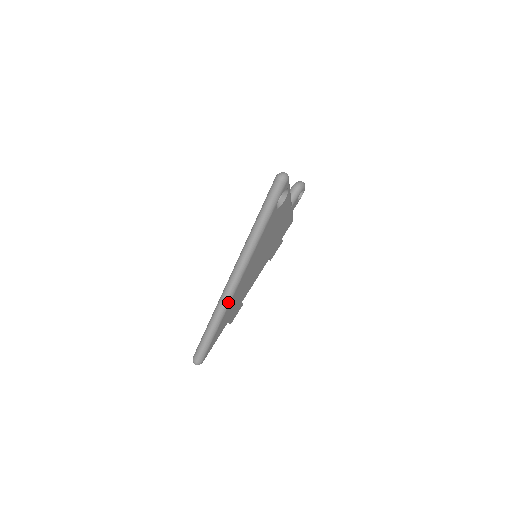
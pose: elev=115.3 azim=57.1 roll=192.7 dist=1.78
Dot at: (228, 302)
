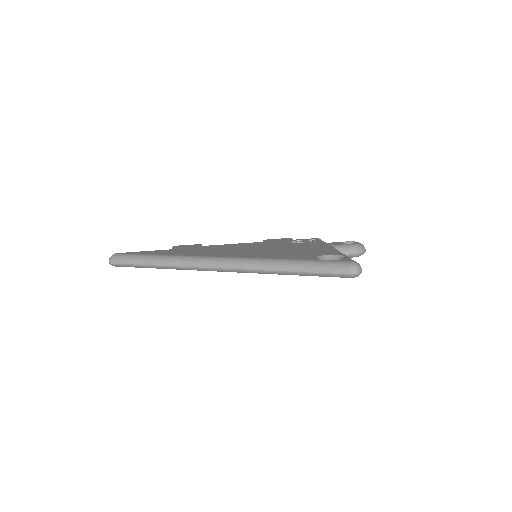
Dot at: (189, 269)
